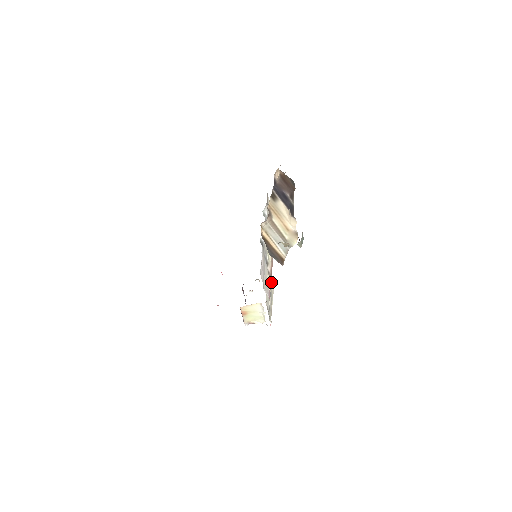
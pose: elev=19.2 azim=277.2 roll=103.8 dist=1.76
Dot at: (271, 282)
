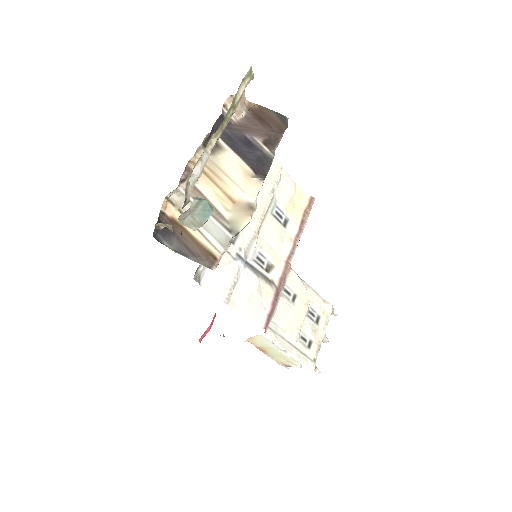
Dot at: (315, 298)
